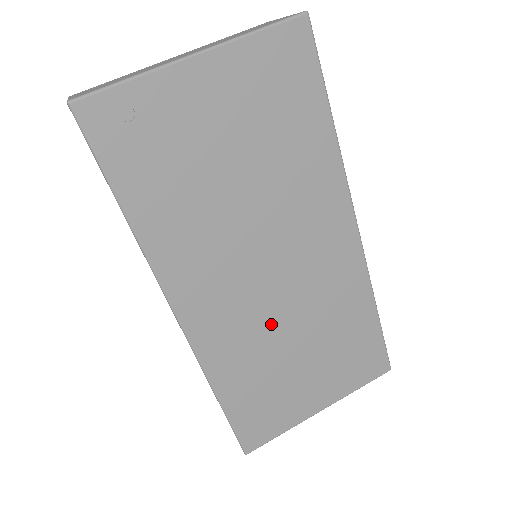
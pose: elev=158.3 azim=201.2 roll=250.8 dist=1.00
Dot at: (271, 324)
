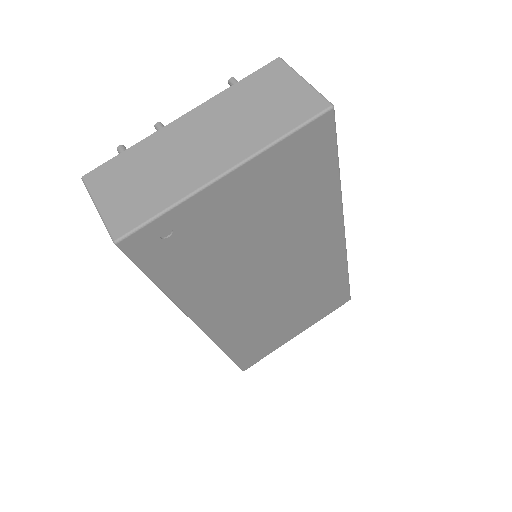
Dot at: (269, 308)
